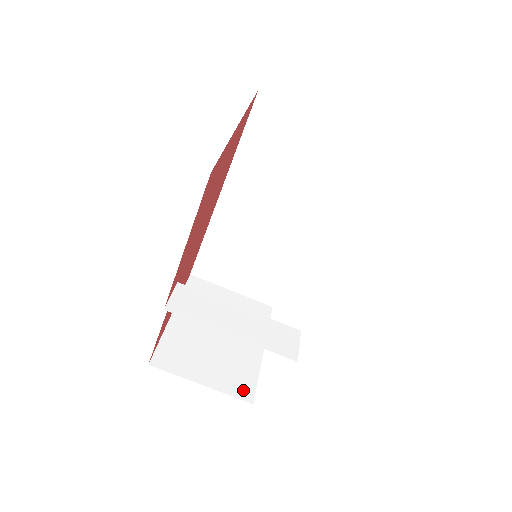
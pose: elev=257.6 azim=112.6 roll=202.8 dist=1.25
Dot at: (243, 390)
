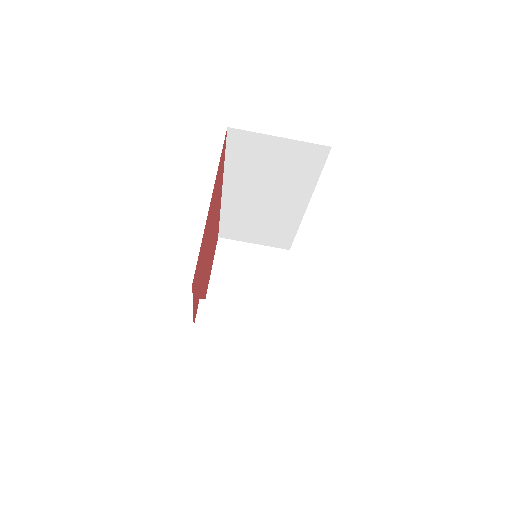
Dot at: occluded
